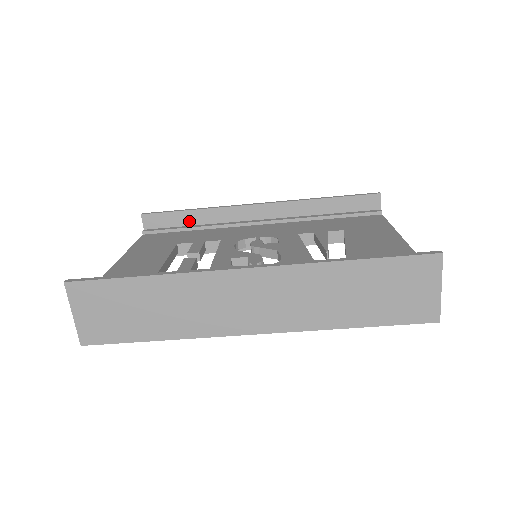
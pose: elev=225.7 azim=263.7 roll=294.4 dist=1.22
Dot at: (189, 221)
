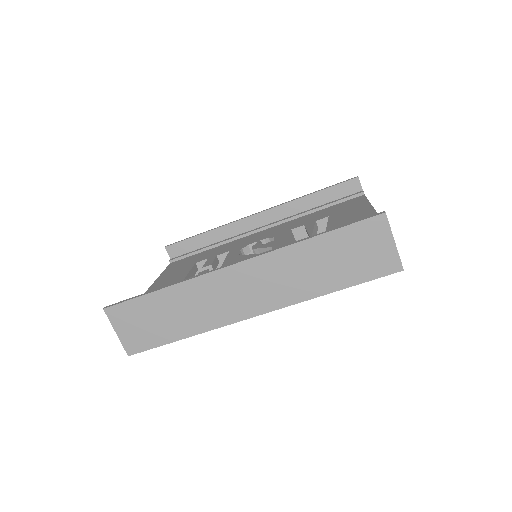
Dot at: (204, 243)
